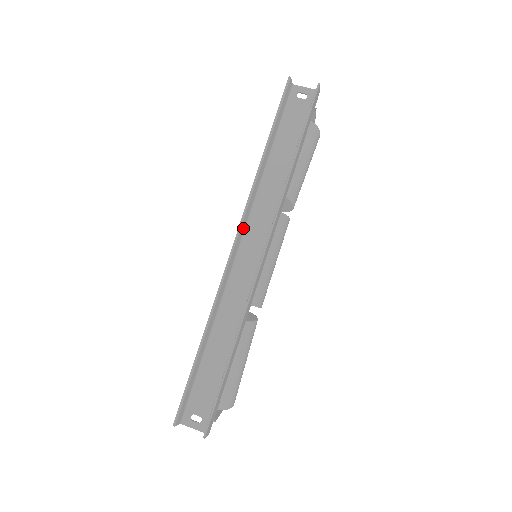
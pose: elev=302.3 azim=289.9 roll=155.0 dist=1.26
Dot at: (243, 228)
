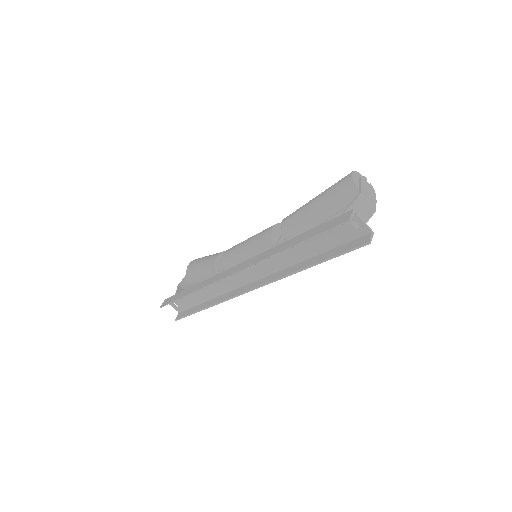
Dot at: occluded
